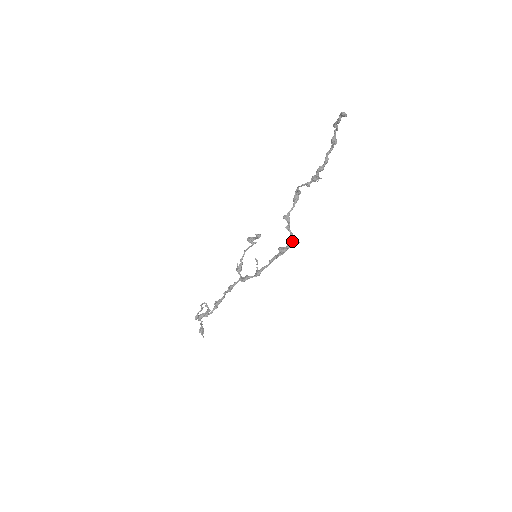
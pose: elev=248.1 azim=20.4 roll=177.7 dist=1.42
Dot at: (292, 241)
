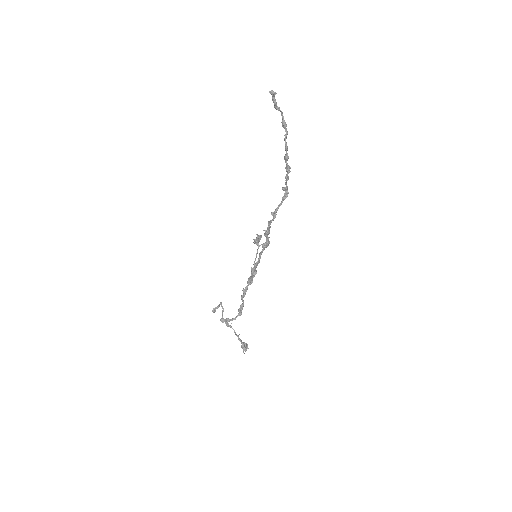
Dot at: (265, 232)
